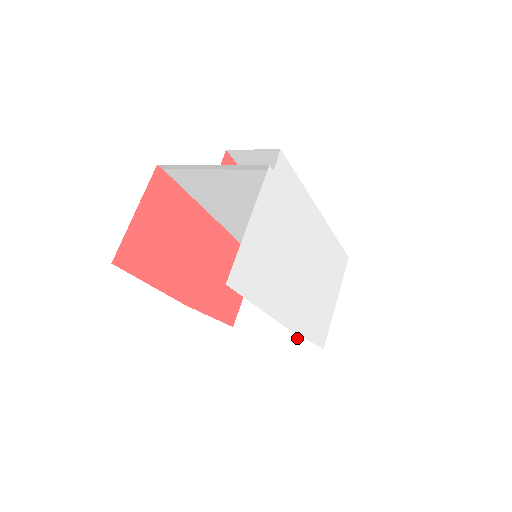
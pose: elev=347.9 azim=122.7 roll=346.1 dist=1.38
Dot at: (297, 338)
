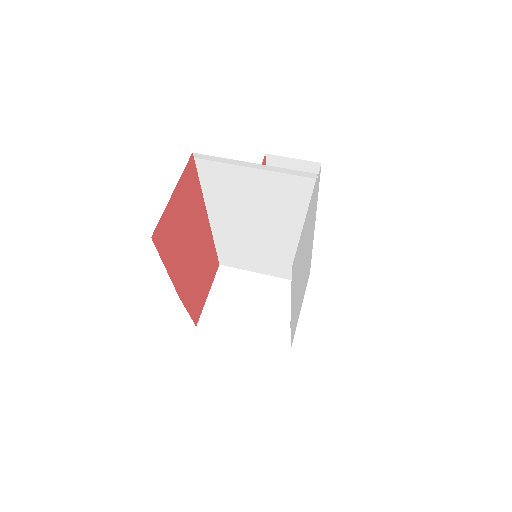
Dot at: (264, 340)
